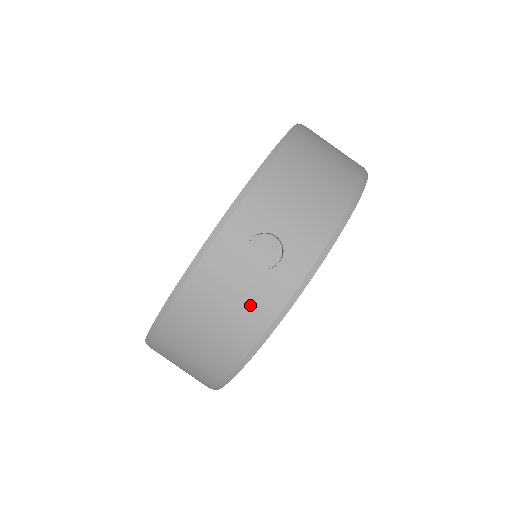
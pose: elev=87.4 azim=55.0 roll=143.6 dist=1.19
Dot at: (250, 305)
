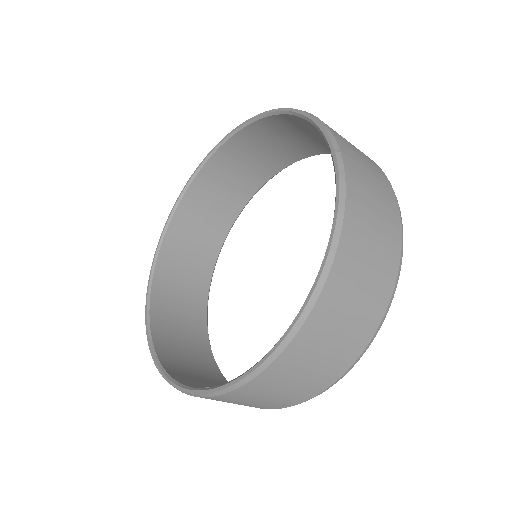
Dot at: occluded
